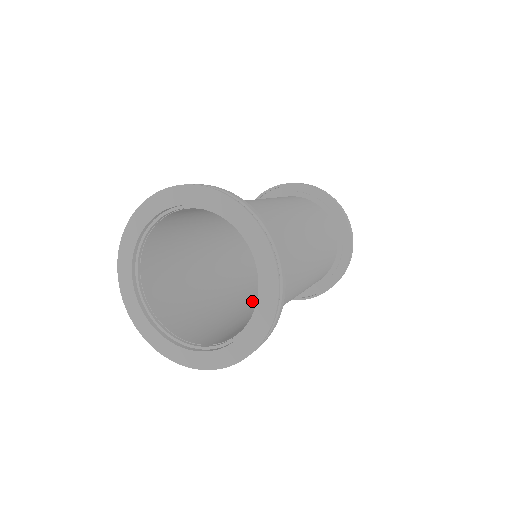
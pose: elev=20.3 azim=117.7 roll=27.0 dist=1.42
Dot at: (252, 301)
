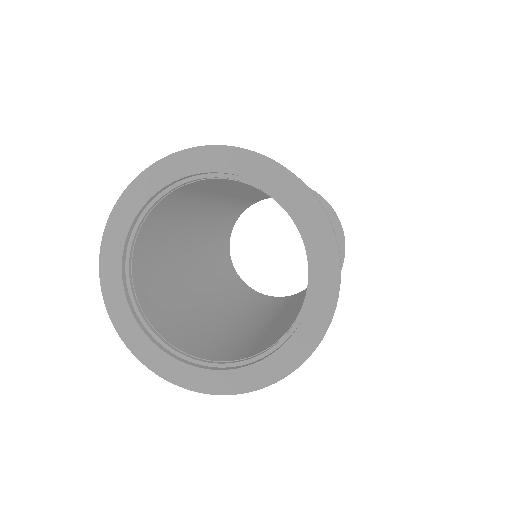
Dot at: (240, 311)
